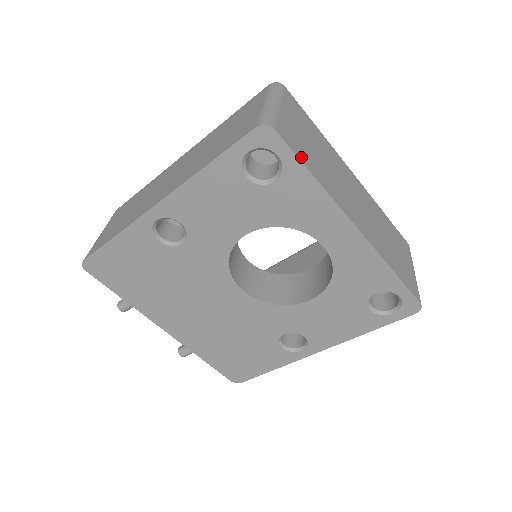
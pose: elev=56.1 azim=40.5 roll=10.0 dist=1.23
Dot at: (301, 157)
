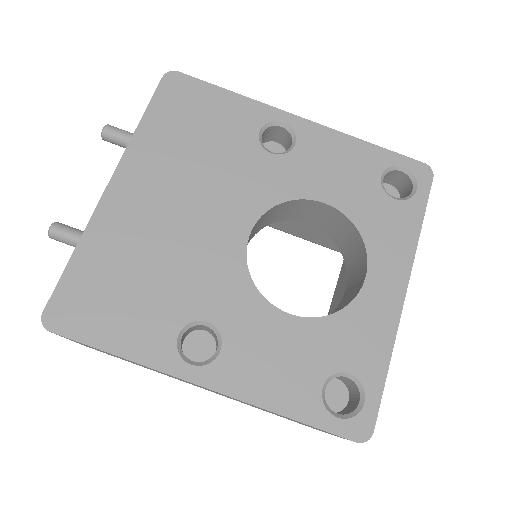
Dot at: (423, 211)
